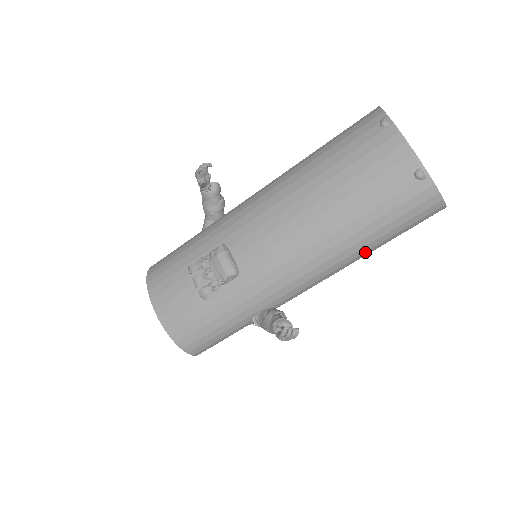
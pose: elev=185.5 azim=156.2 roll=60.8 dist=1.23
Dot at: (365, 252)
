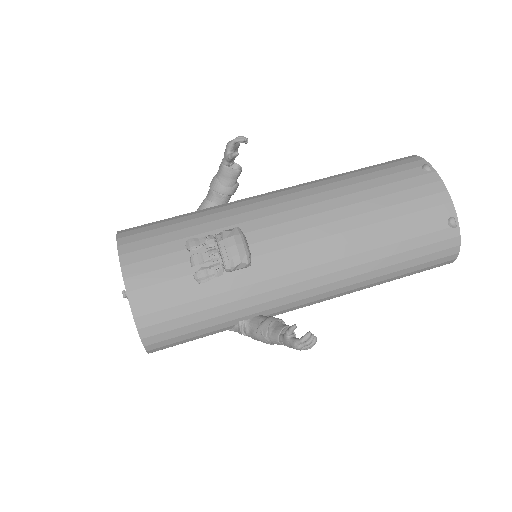
Dot at: (377, 282)
